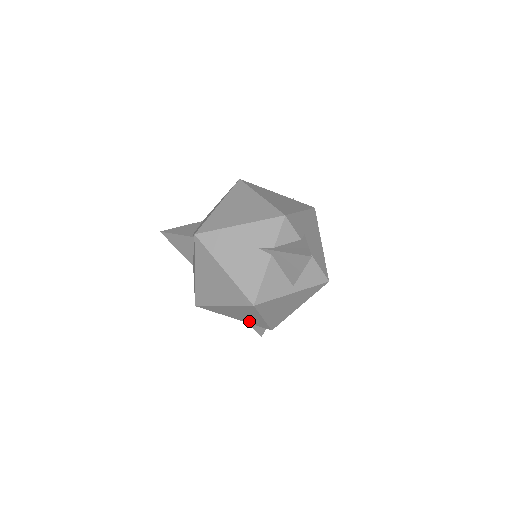
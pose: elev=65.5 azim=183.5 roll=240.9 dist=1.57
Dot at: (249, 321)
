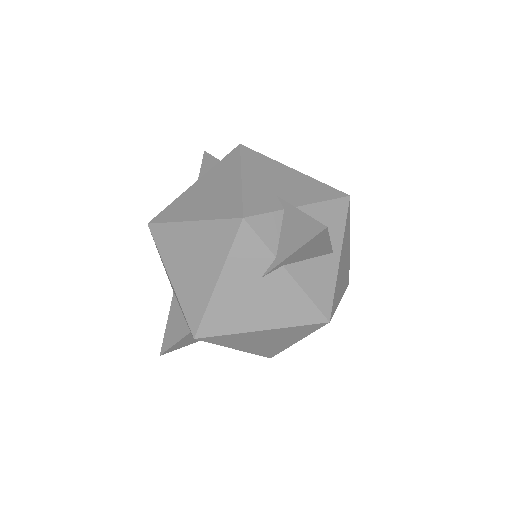
Dot at: occluded
